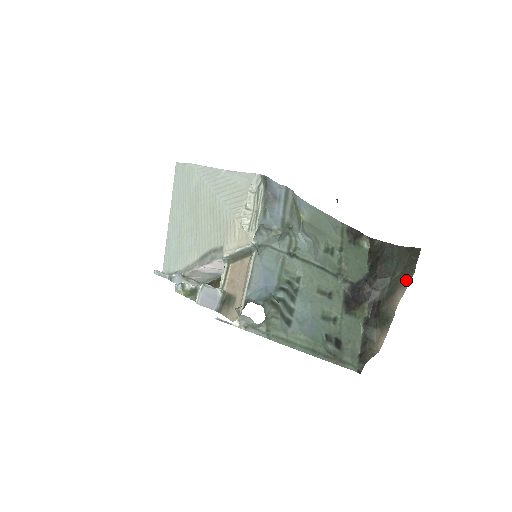
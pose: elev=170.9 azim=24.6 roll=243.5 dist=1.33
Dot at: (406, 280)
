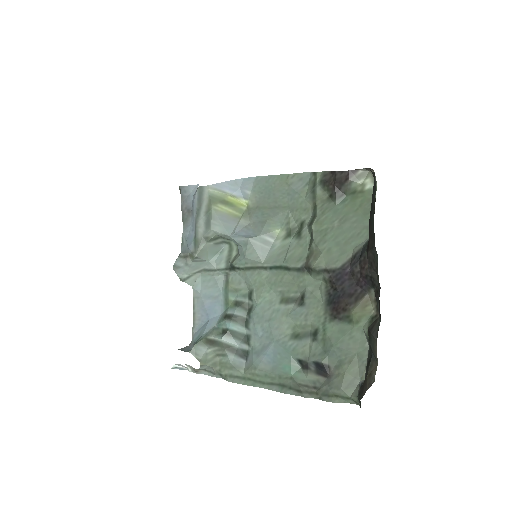
Dot at: occluded
